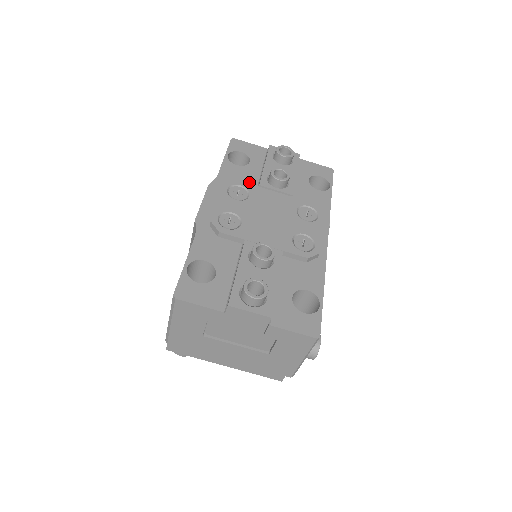
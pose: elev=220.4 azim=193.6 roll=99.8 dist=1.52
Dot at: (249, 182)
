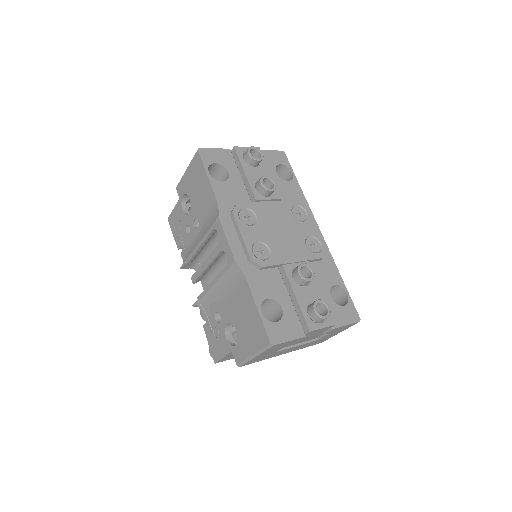
Dot at: (242, 198)
